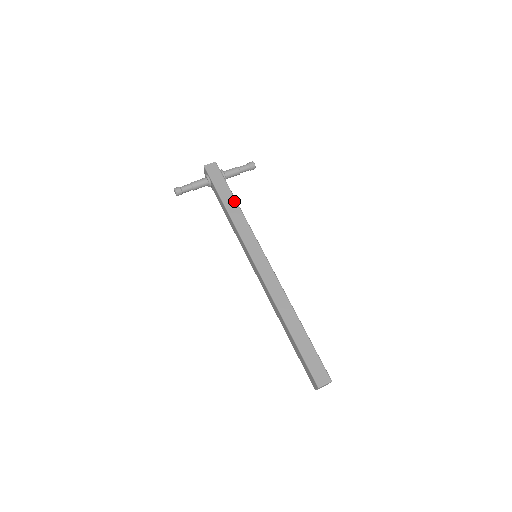
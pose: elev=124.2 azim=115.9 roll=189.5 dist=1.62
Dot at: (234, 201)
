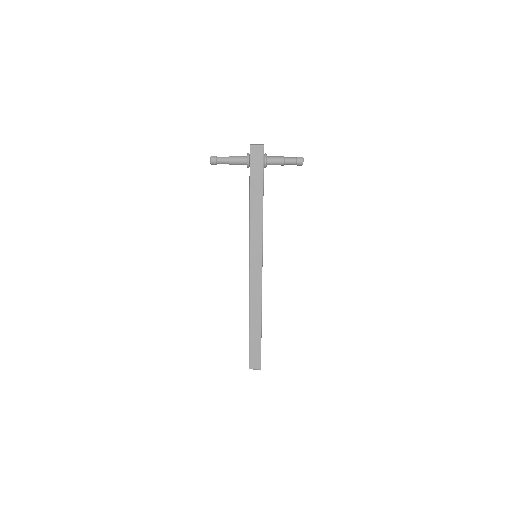
Dot at: (261, 200)
